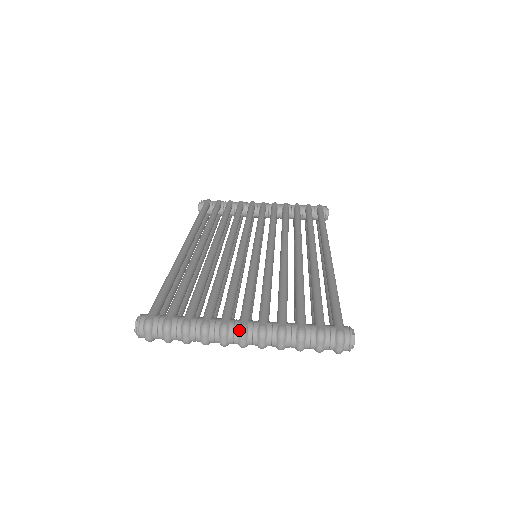
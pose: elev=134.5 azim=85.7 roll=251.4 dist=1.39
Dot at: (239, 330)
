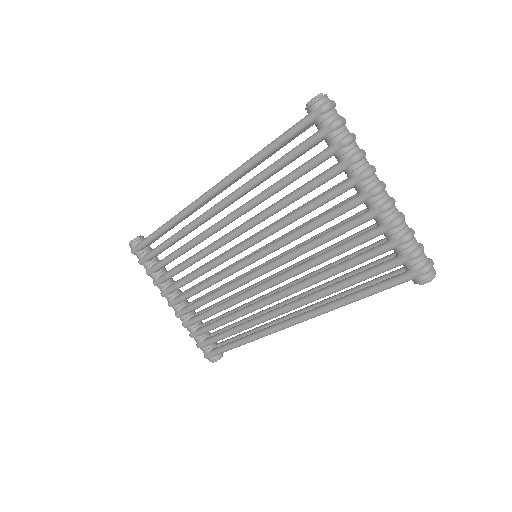
Dot at: occluded
